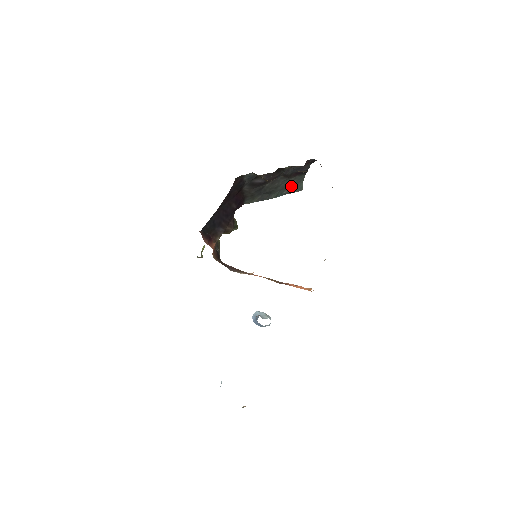
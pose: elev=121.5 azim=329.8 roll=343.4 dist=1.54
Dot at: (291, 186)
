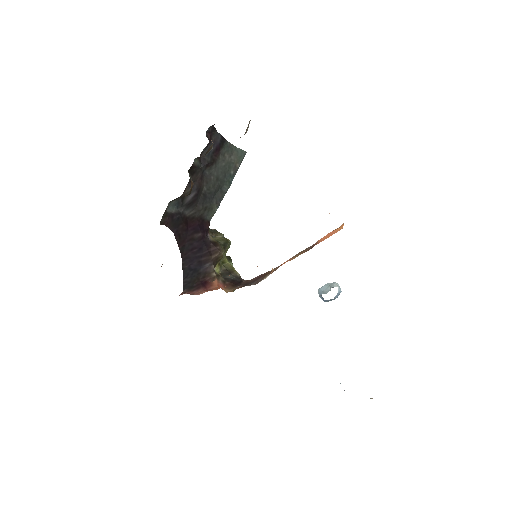
Dot at: (230, 162)
